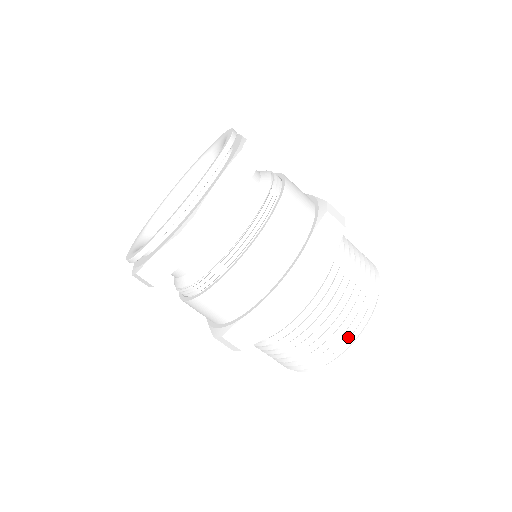
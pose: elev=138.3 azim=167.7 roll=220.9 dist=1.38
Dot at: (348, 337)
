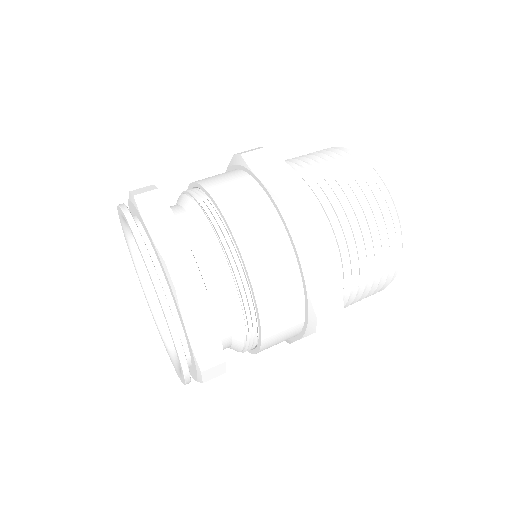
Dot at: (379, 192)
